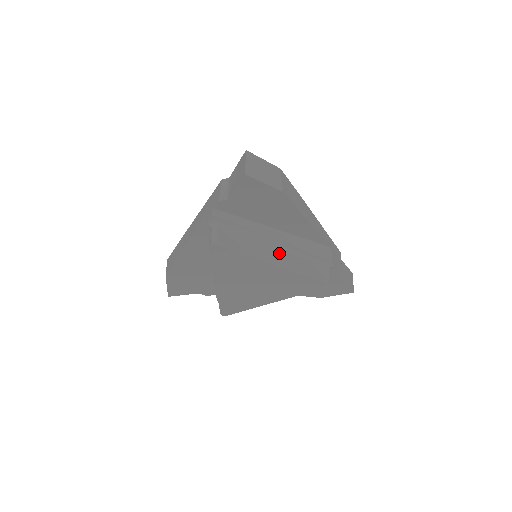
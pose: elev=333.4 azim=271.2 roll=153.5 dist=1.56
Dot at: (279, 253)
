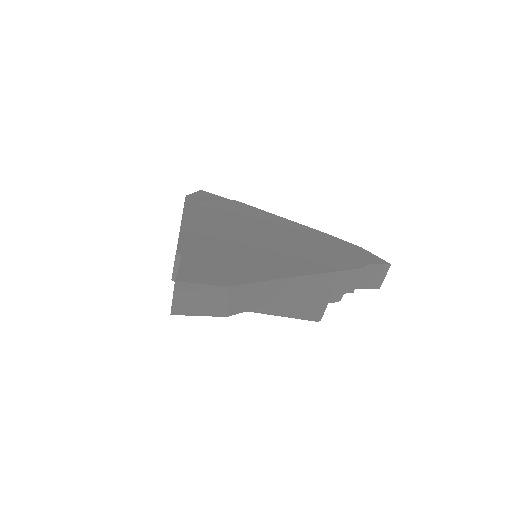
Dot at: occluded
